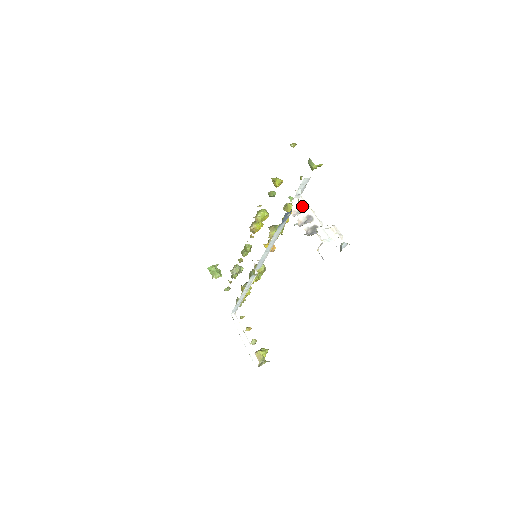
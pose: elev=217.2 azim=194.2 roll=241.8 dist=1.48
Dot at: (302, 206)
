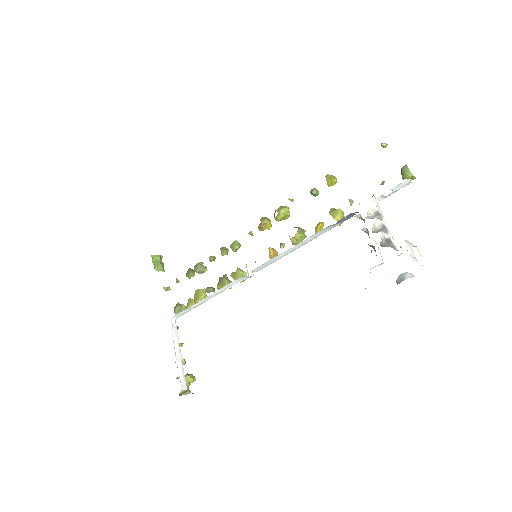
Dot at: (378, 212)
